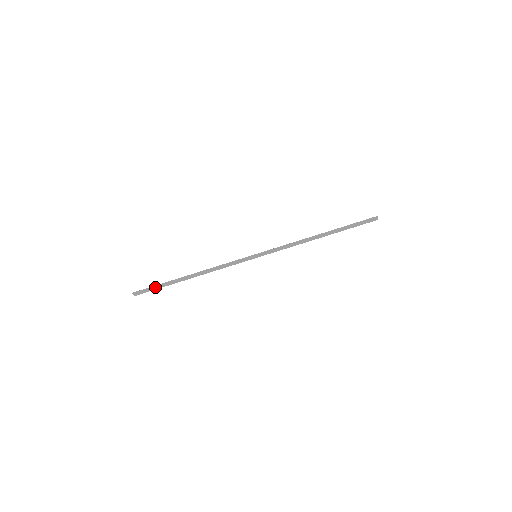
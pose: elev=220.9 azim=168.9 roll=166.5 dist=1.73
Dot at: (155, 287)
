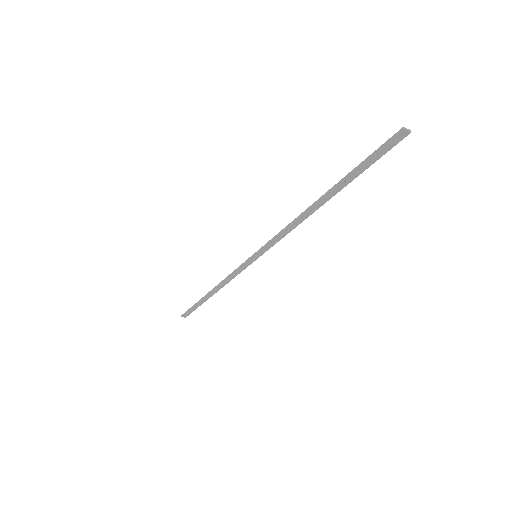
Dot at: (192, 308)
